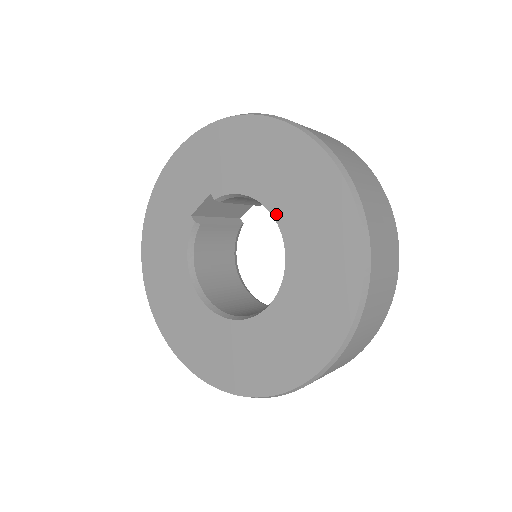
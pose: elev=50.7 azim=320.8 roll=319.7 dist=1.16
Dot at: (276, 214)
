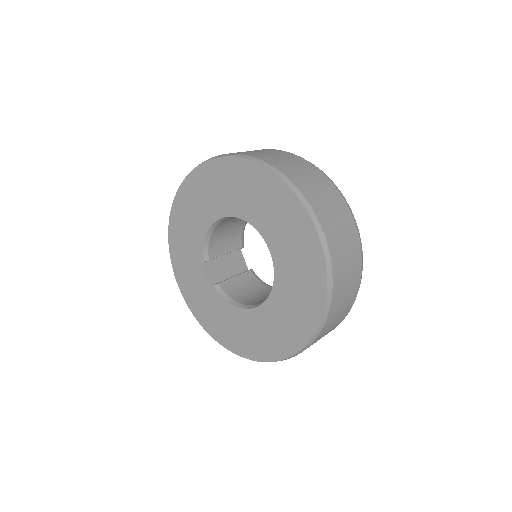
Dot at: (218, 216)
